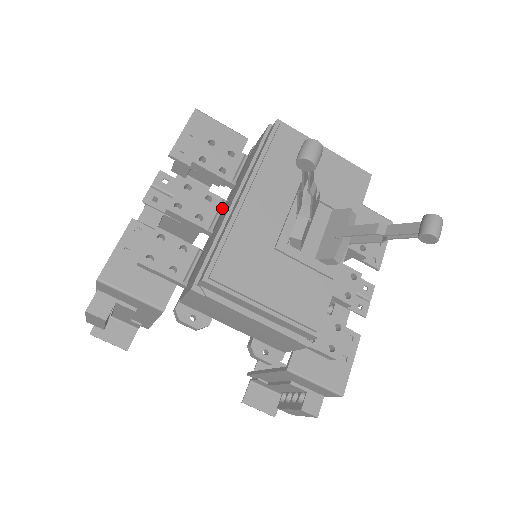
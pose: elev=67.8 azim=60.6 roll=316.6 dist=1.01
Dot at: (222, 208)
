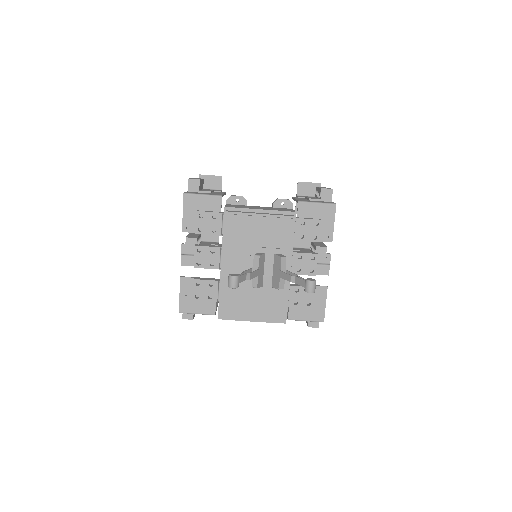
Dot at: occluded
